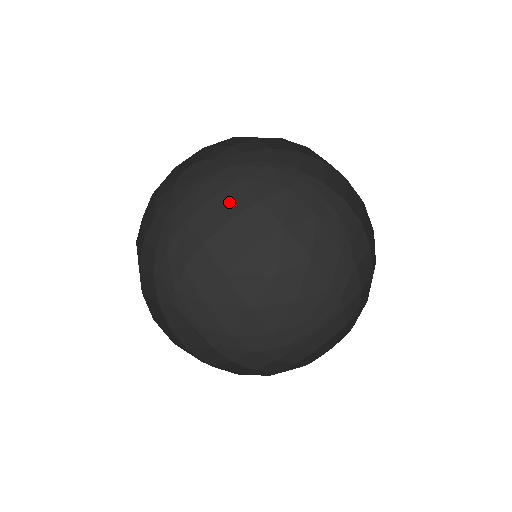
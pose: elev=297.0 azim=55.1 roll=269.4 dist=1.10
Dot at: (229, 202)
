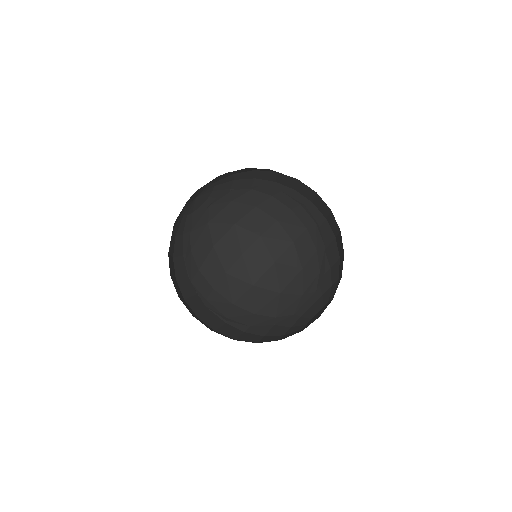
Dot at: (284, 201)
